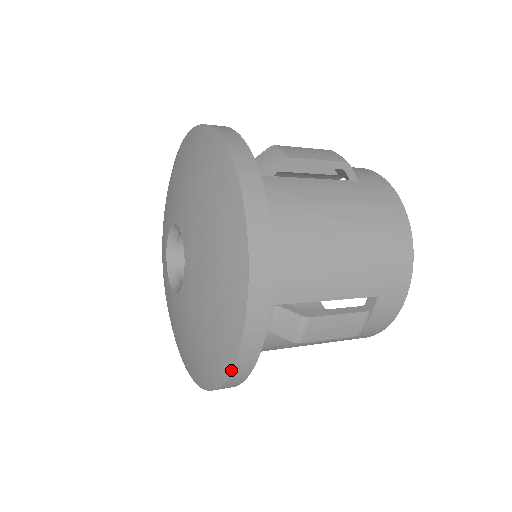
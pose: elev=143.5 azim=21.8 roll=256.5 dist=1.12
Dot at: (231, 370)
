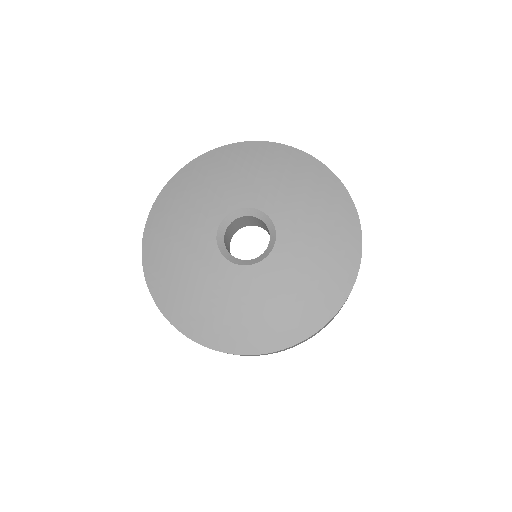
Dot at: occluded
